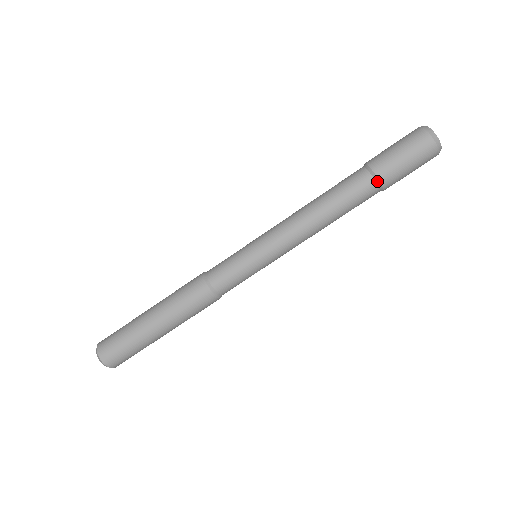
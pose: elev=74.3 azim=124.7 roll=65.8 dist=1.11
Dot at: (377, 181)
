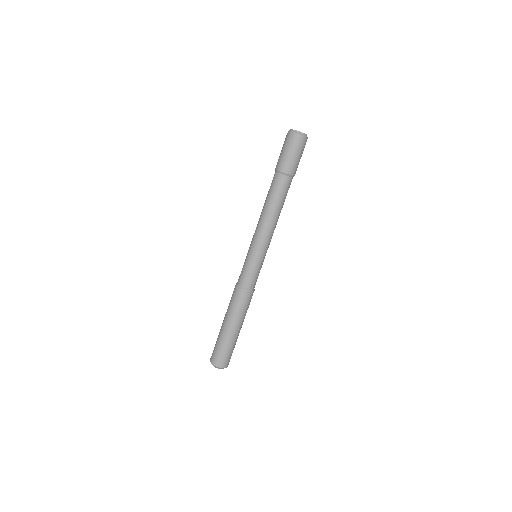
Dot at: (281, 173)
